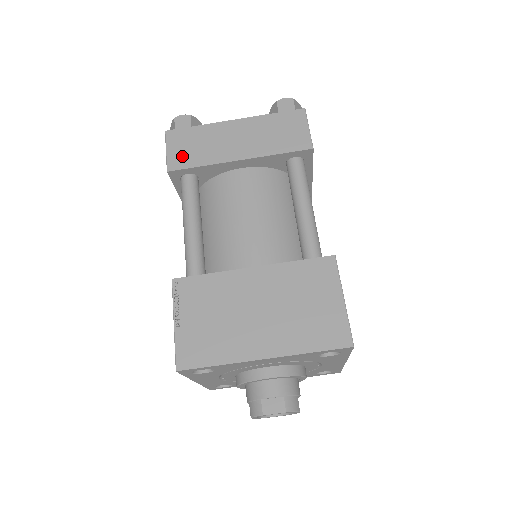
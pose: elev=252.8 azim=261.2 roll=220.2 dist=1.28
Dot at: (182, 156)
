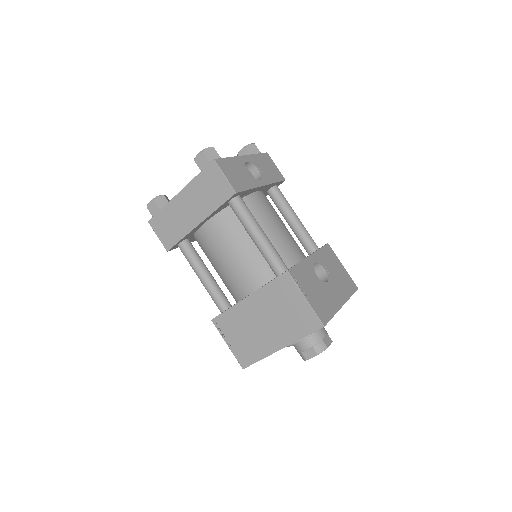
Dot at: (168, 237)
